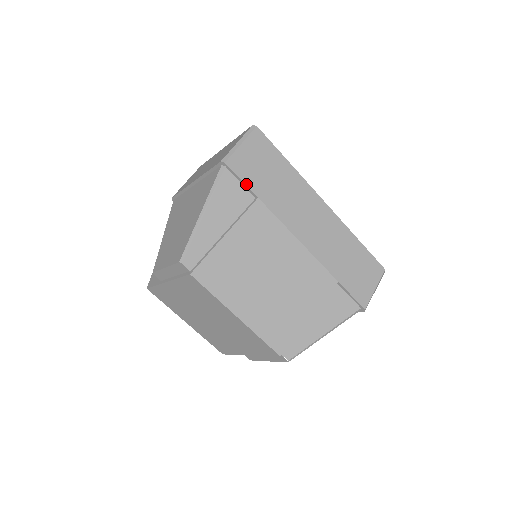
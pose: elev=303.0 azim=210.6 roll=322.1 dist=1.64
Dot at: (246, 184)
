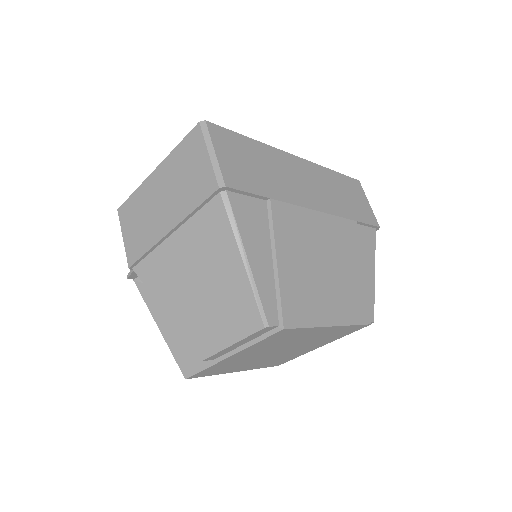
Dot at: (254, 193)
